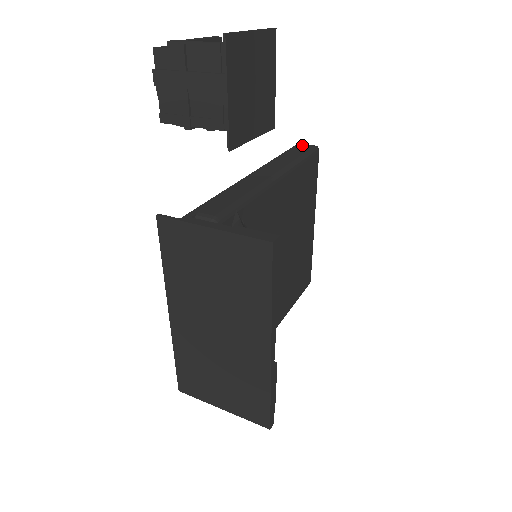
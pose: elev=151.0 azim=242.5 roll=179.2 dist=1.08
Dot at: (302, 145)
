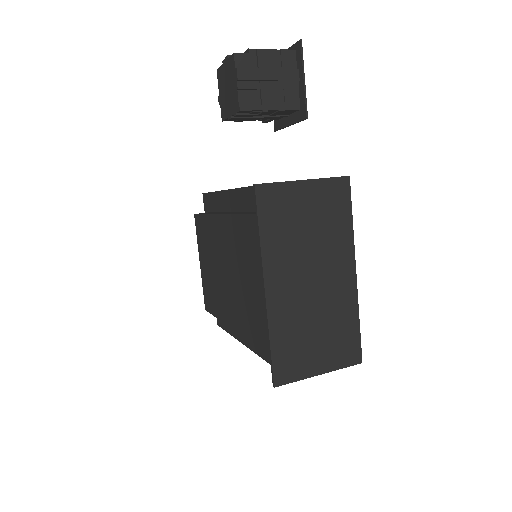
Dot at: occluded
